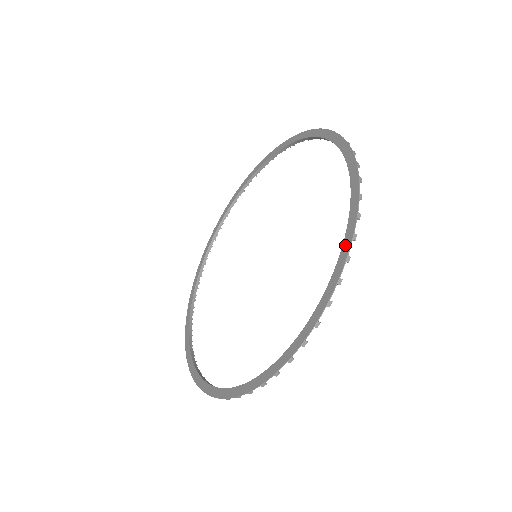
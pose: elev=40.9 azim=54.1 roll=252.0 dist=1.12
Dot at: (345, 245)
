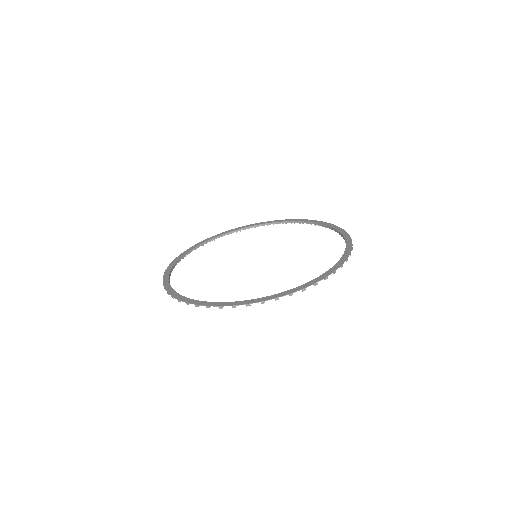
Dot at: (331, 226)
